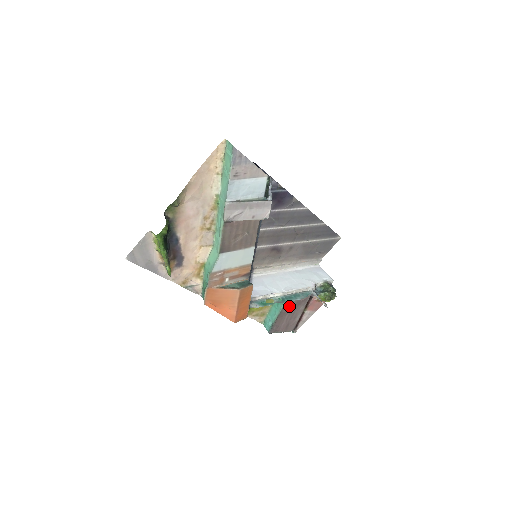
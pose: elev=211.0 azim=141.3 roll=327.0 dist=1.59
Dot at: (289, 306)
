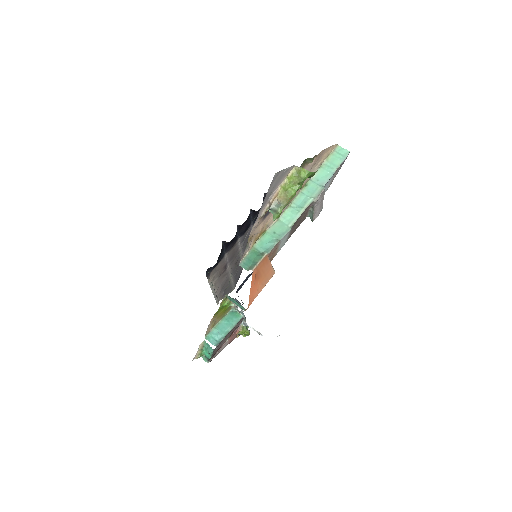
Dot at: (237, 324)
